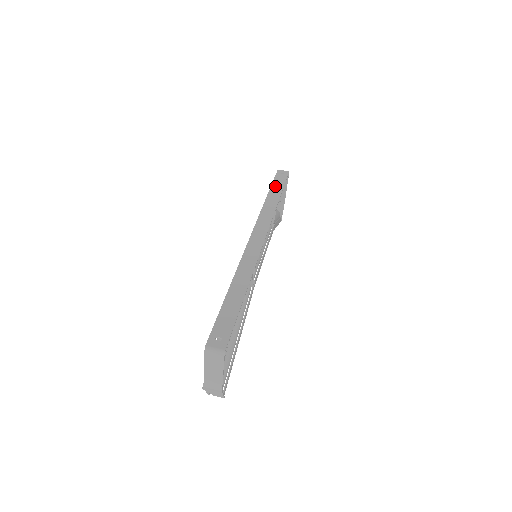
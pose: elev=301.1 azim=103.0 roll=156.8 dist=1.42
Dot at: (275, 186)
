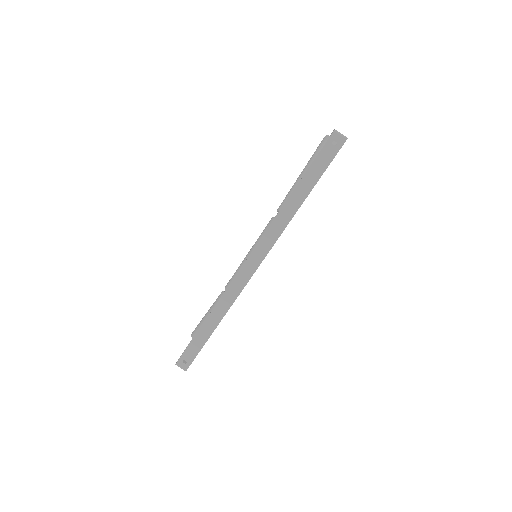
Dot at: (309, 176)
